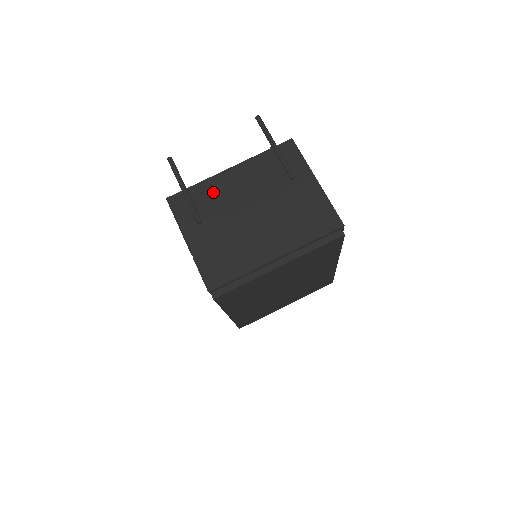
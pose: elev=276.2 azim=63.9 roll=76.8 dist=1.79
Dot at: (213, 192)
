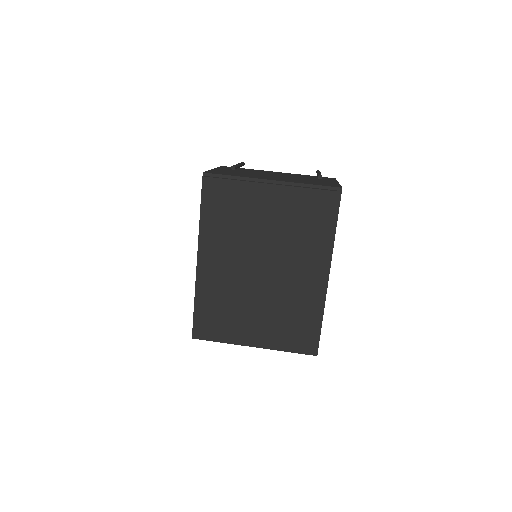
Dot at: occluded
